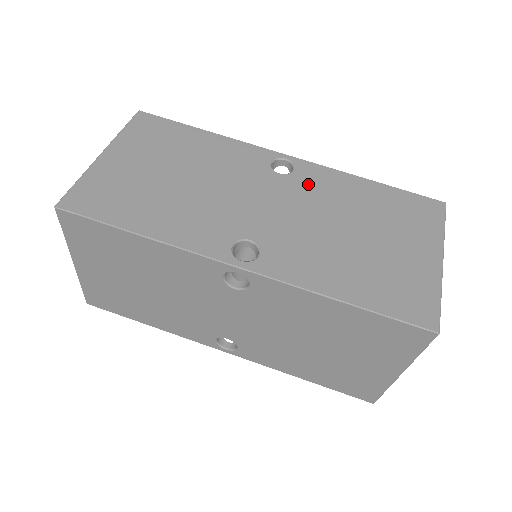
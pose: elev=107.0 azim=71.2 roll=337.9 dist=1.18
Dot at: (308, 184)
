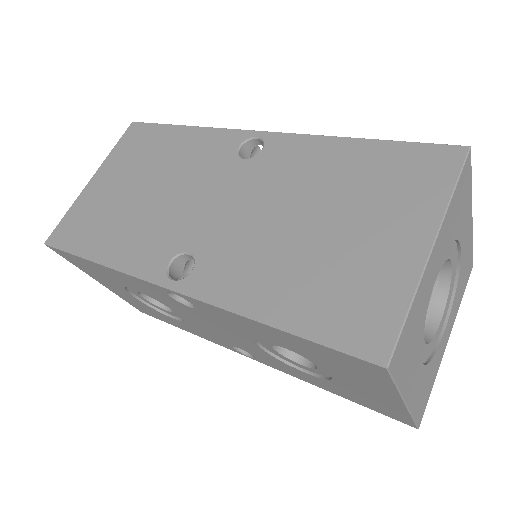
Dot at: occluded
